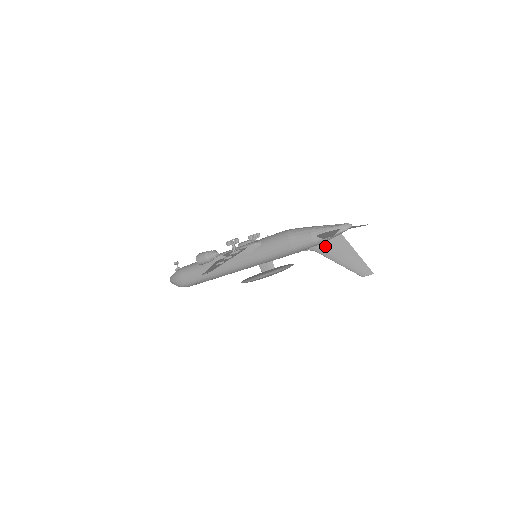
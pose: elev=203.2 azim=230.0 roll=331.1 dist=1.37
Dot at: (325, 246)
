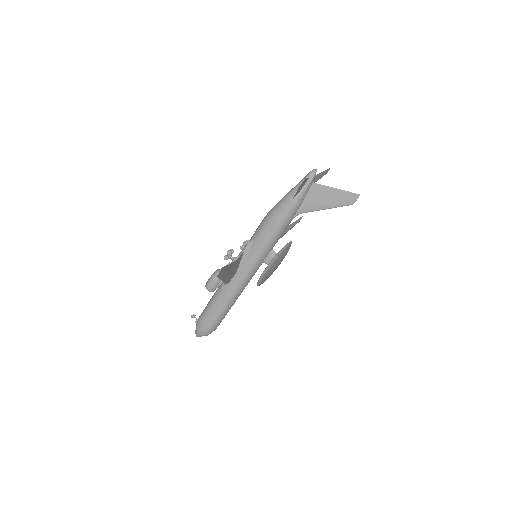
Dot at: (306, 202)
